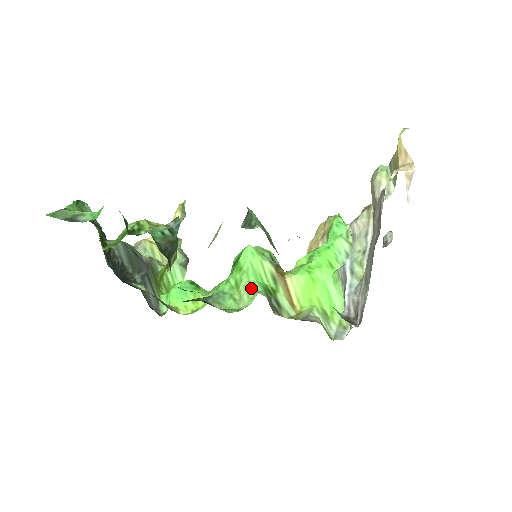
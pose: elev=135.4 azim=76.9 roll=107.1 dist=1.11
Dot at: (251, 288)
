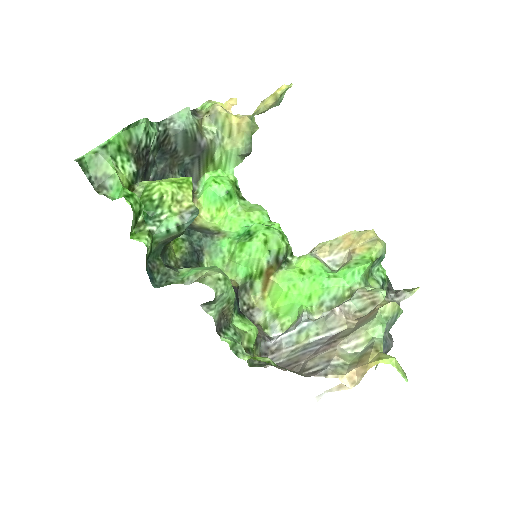
Dot at: (236, 270)
